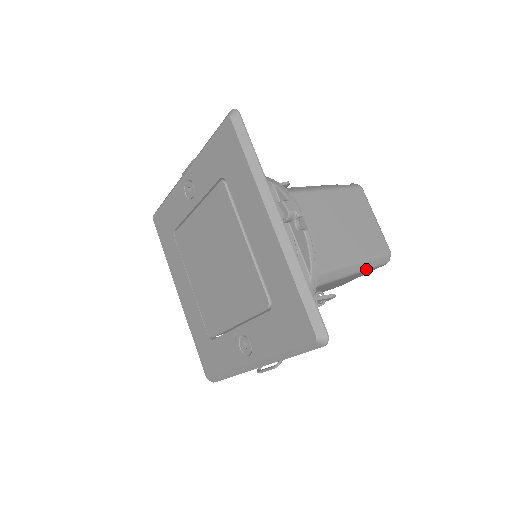
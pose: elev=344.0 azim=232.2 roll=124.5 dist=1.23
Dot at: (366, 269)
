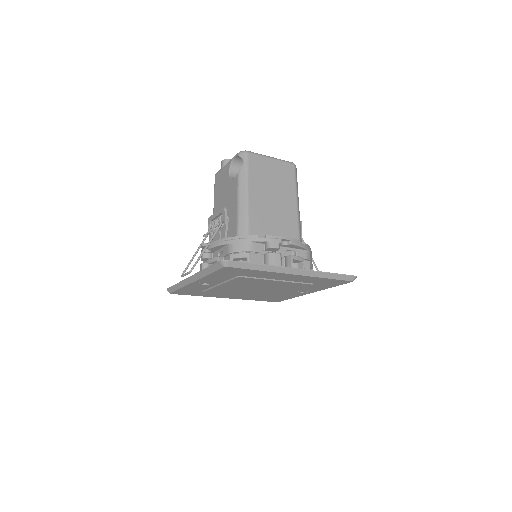
Dot at: occluded
